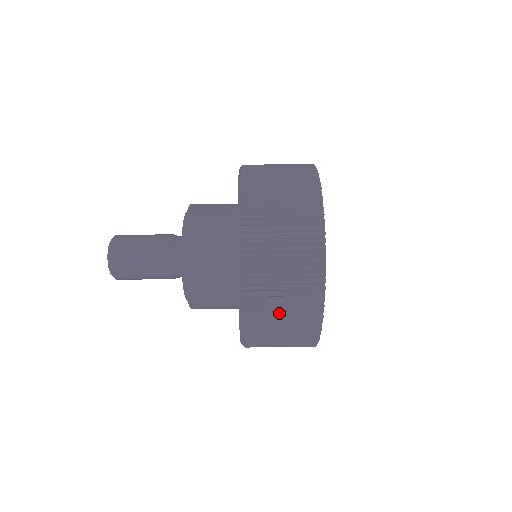
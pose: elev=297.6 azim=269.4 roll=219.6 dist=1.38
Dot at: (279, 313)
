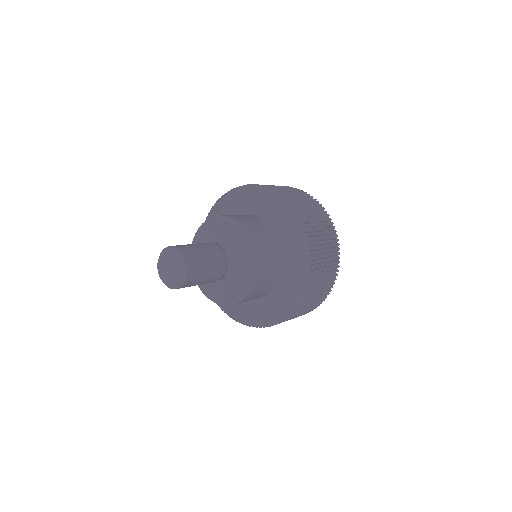
Dot at: occluded
